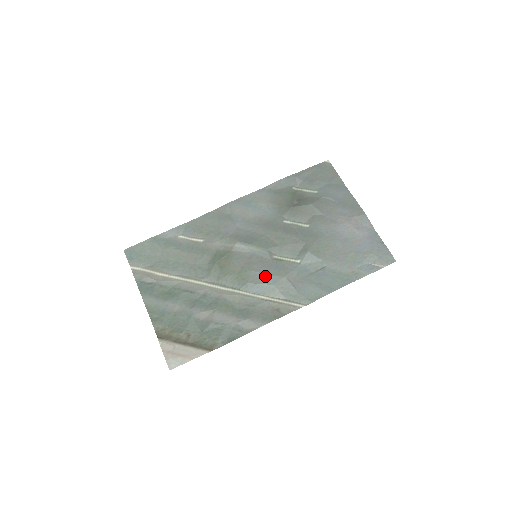
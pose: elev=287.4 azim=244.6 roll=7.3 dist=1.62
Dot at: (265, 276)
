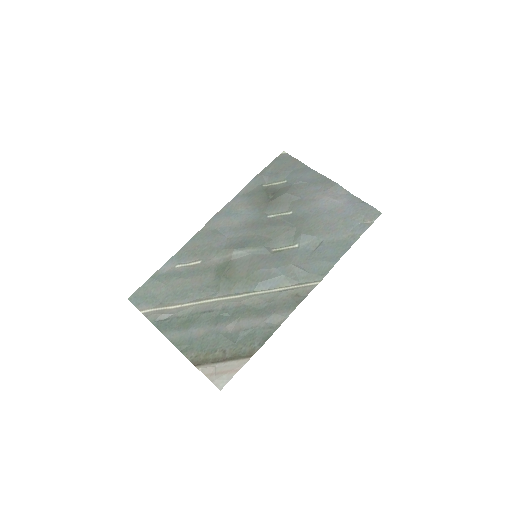
Dot at: (272, 270)
